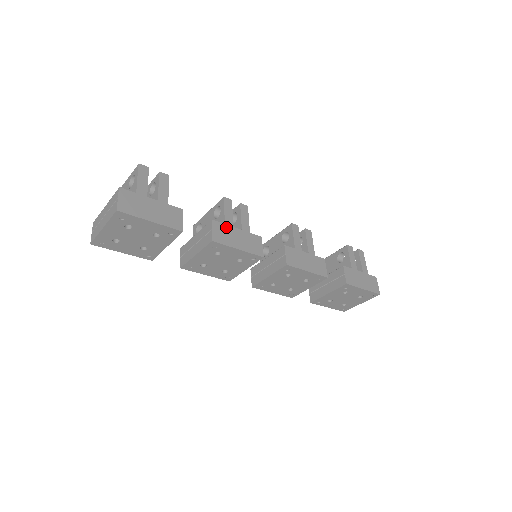
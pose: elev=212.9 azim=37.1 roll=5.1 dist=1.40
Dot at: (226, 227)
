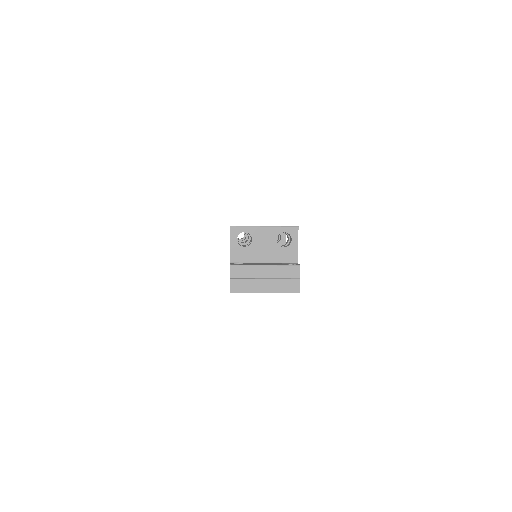
Dot at: occluded
